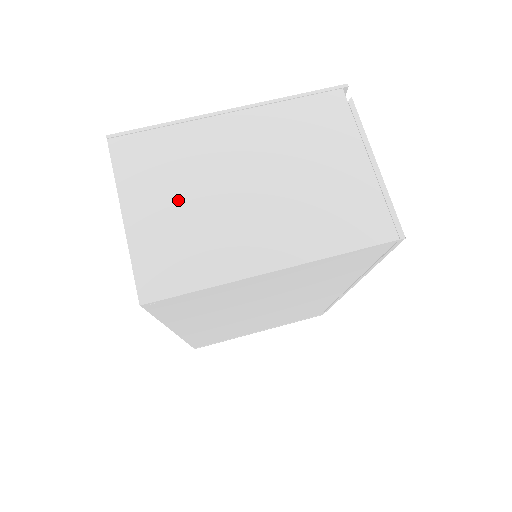
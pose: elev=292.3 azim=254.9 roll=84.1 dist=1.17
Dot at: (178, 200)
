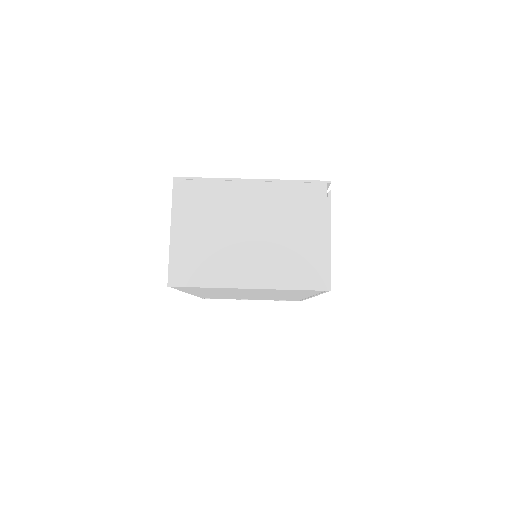
Dot at: (205, 230)
